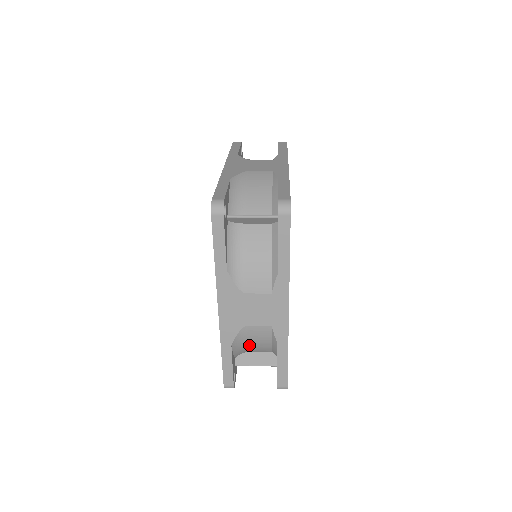
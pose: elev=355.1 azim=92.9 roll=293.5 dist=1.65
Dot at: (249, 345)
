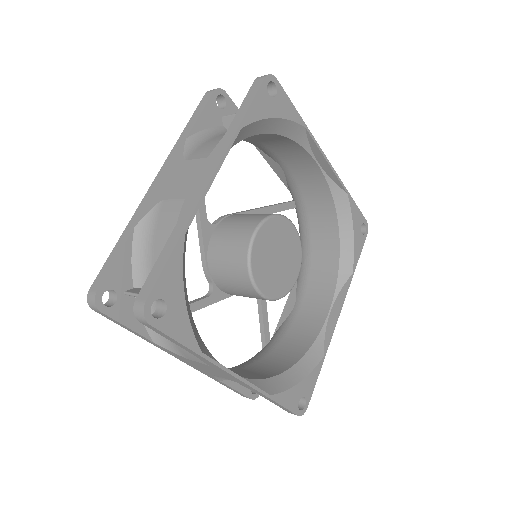
Dot at: occluded
